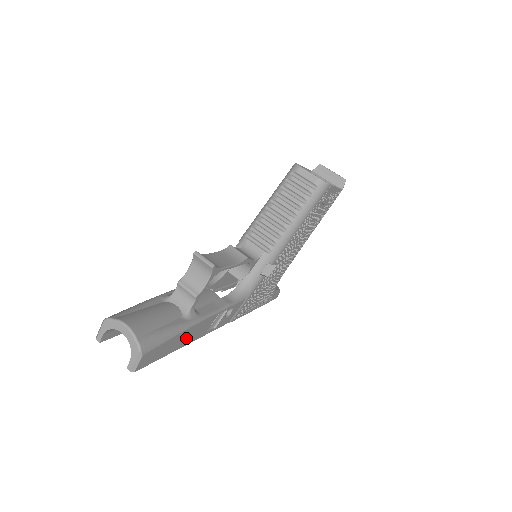
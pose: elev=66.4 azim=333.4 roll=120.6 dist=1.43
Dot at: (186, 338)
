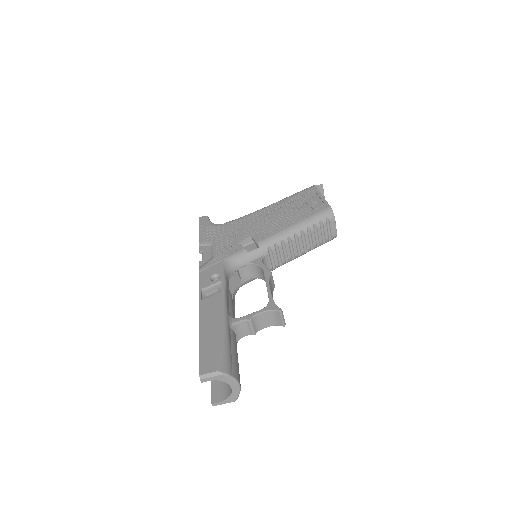
Dot at: occluded
